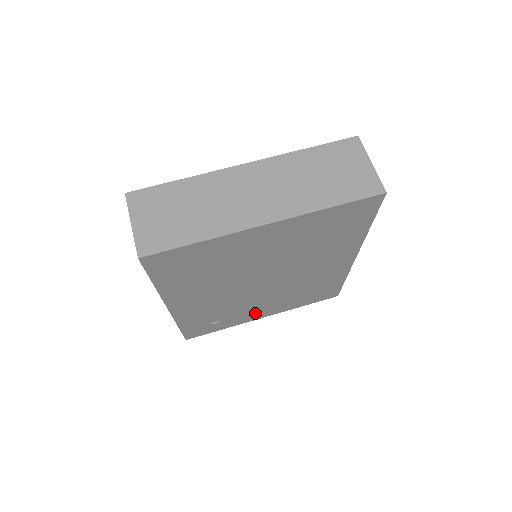
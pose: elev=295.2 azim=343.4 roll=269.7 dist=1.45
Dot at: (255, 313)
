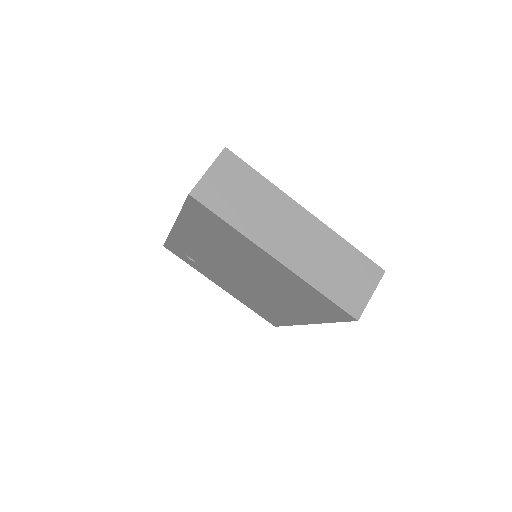
Dot at: (218, 280)
